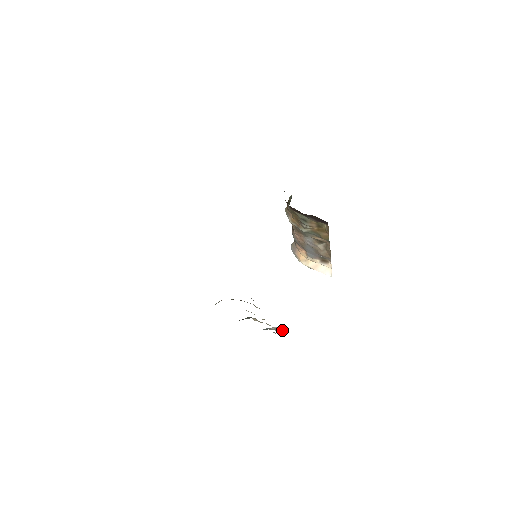
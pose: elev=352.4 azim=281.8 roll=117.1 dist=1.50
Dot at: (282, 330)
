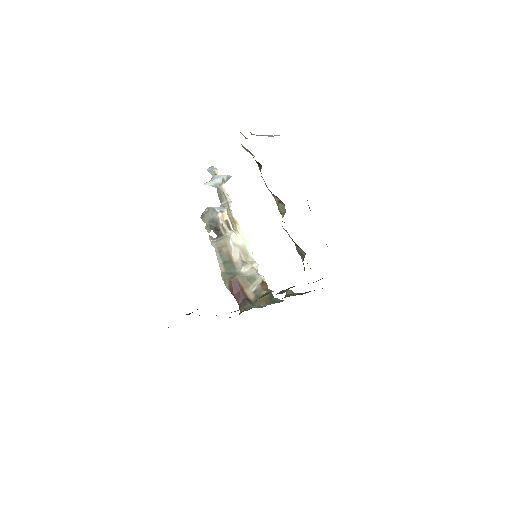
Dot at: (228, 177)
